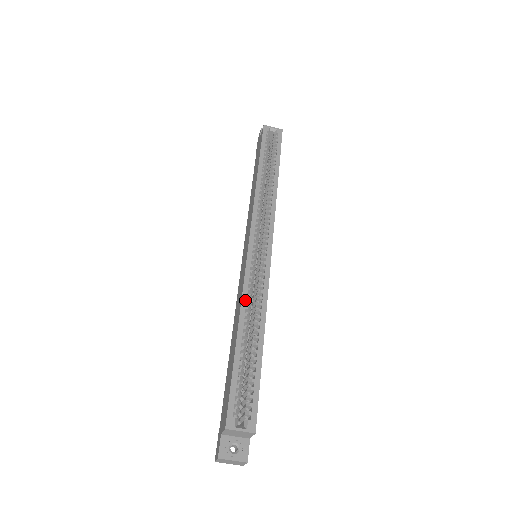
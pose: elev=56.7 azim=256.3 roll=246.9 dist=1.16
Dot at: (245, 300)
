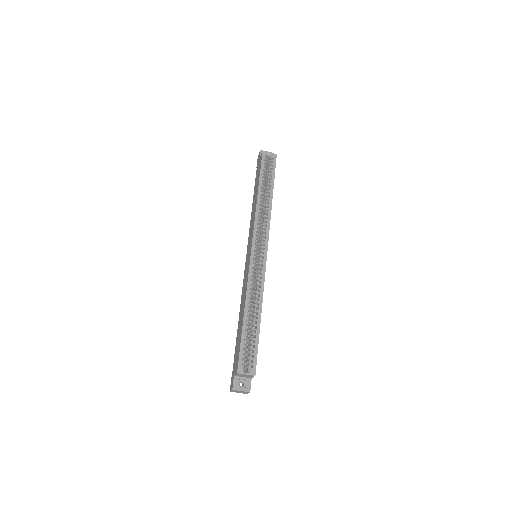
Dot at: (249, 291)
